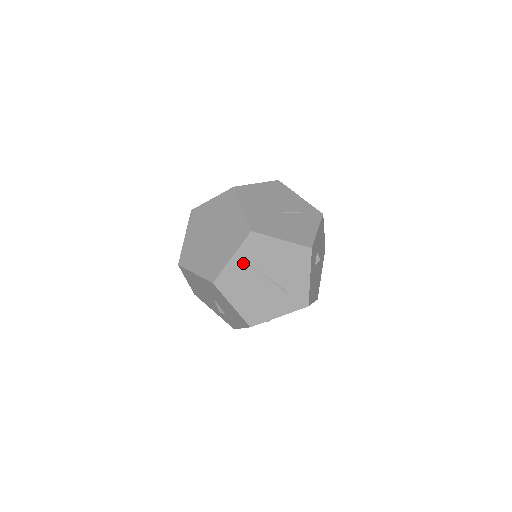
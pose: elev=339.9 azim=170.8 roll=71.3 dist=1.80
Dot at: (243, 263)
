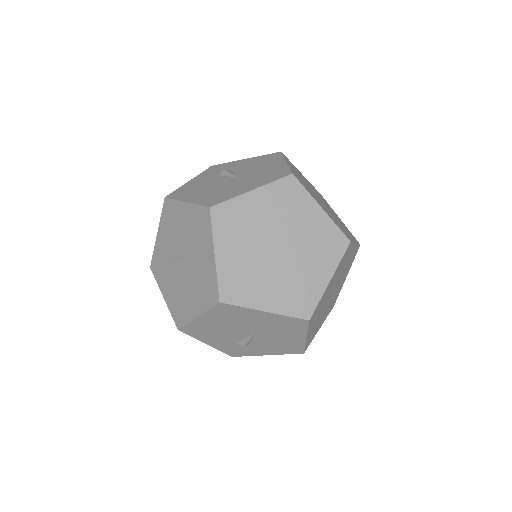
Dot at: (332, 283)
